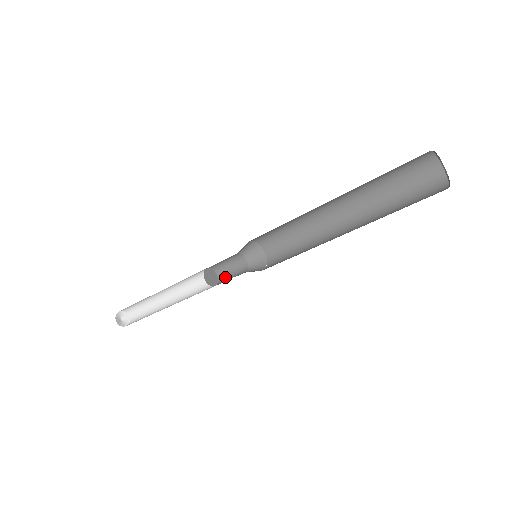
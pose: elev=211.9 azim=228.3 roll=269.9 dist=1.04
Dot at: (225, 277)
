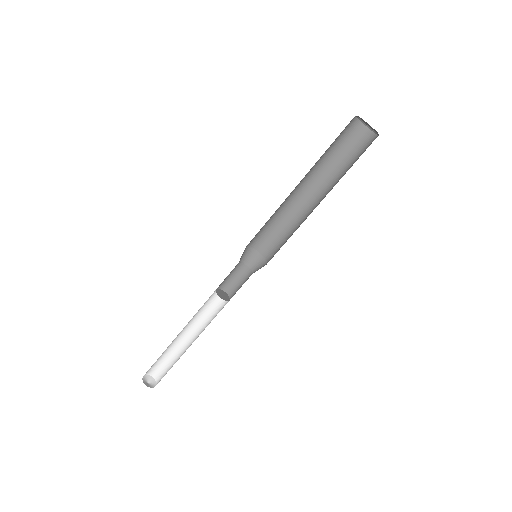
Dot at: (234, 289)
